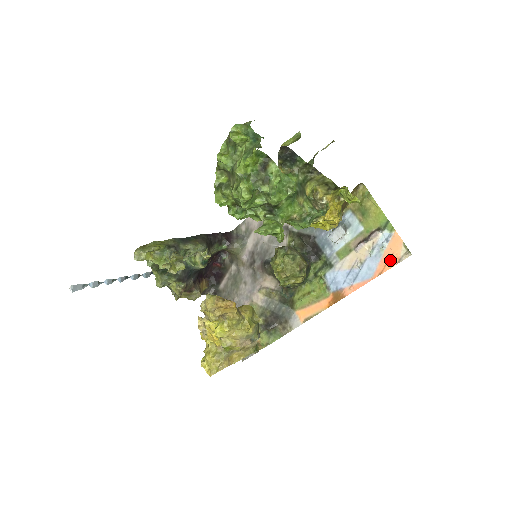
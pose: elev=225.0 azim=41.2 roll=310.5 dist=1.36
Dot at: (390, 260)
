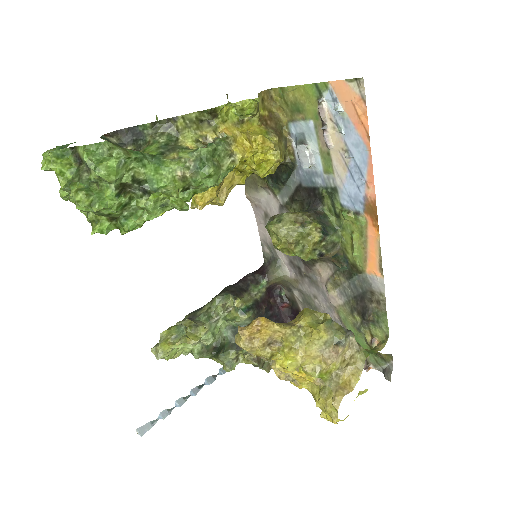
Dot at: (358, 112)
